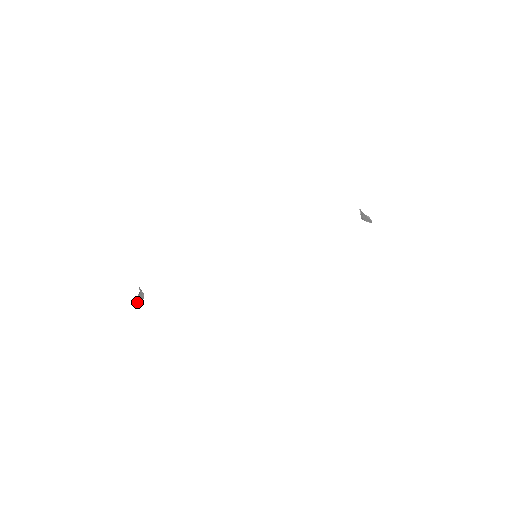
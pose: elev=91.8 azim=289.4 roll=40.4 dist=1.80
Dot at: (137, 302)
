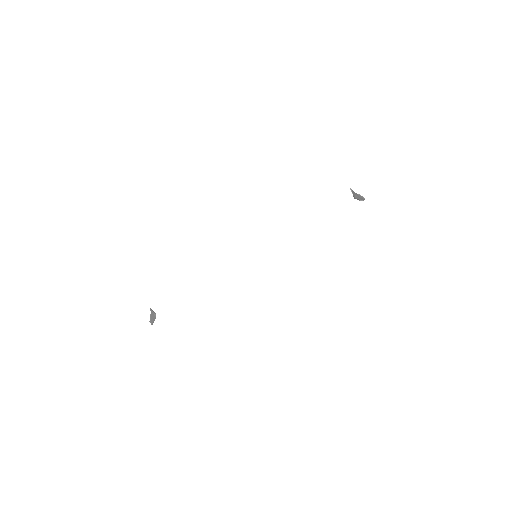
Dot at: occluded
